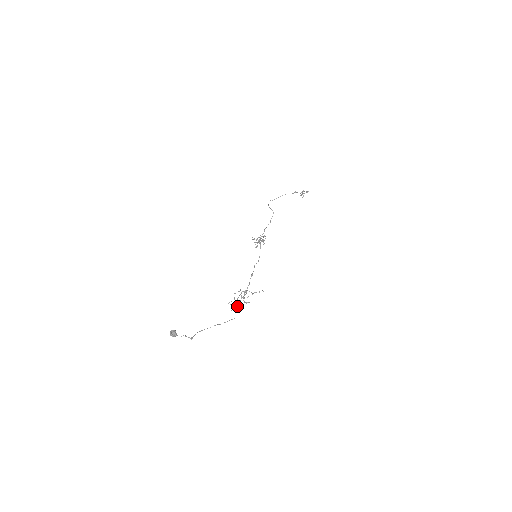
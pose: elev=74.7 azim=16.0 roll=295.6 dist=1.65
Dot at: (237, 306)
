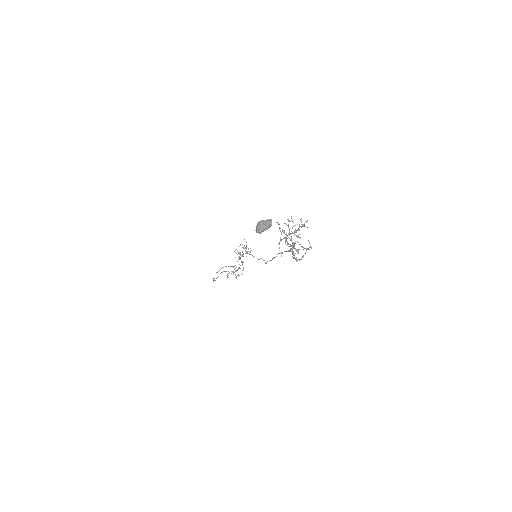
Dot at: (298, 251)
